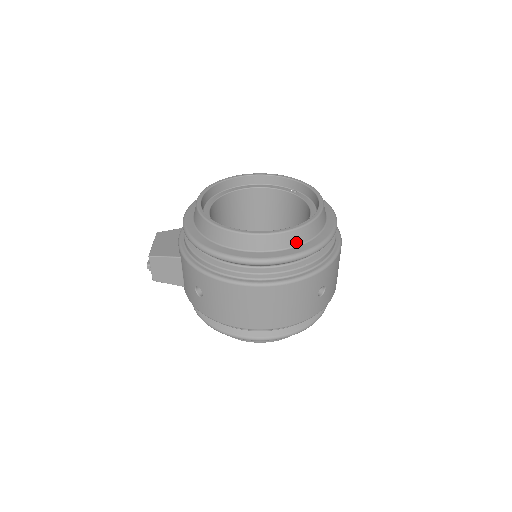
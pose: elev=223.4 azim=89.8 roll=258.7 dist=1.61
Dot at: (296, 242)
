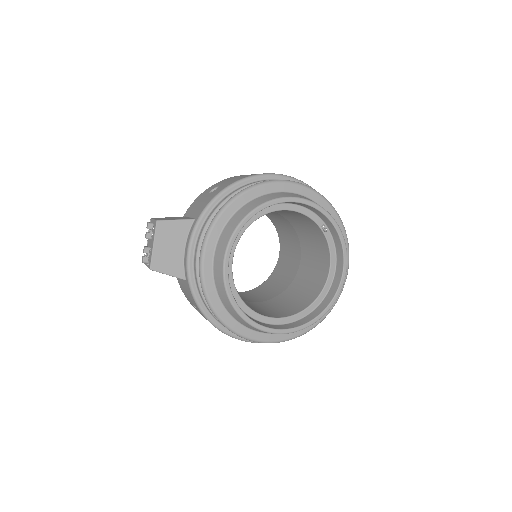
Dot at: occluded
